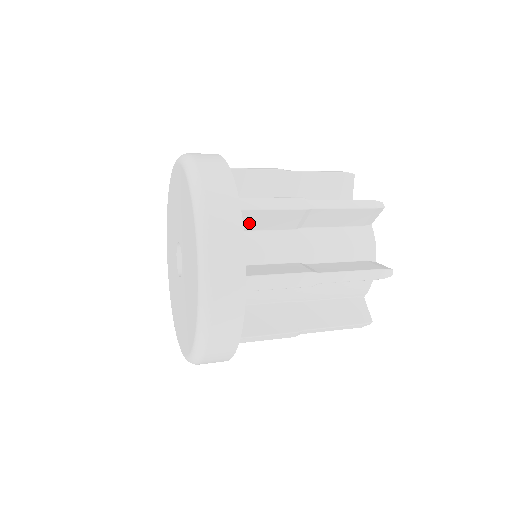
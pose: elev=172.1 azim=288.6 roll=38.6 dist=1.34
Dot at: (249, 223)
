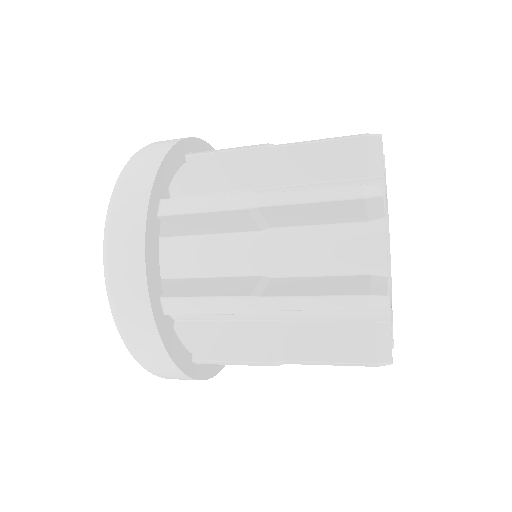
Dot at: (192, 227)
